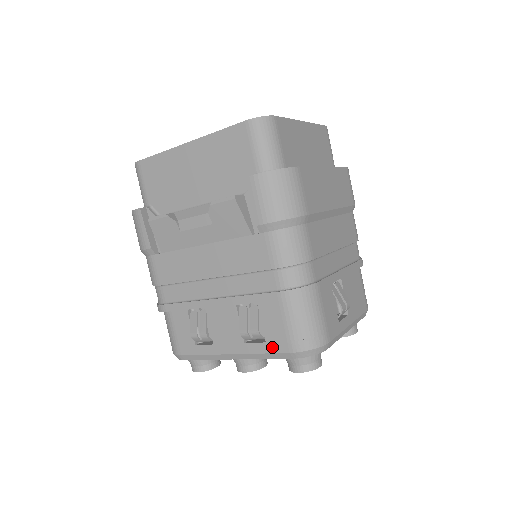
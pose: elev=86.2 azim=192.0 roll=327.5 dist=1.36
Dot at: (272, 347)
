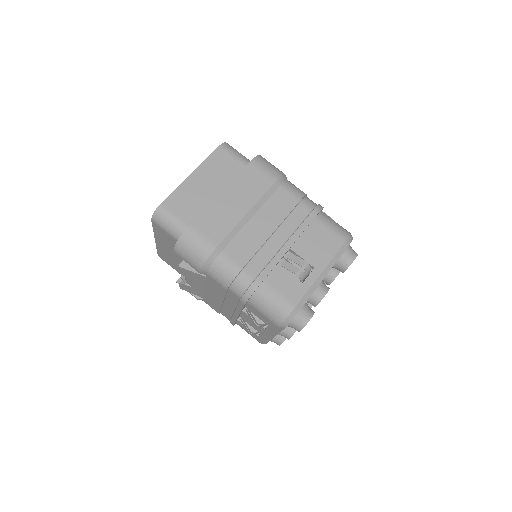
Dot at: (272, 327)
